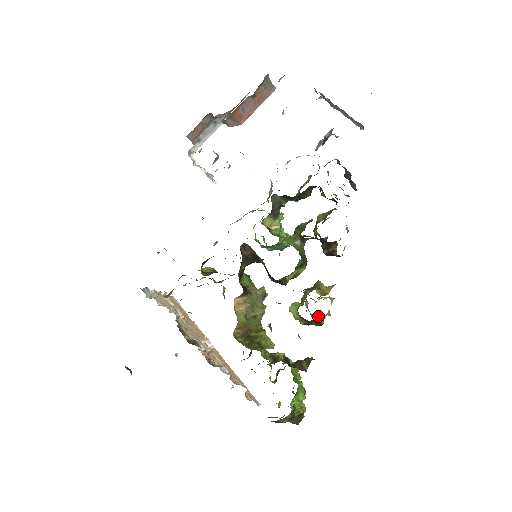
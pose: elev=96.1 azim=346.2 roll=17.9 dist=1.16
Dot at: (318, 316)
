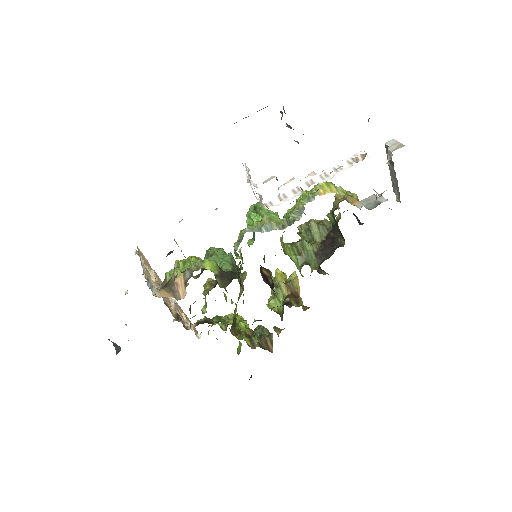
Dot at: occluded
